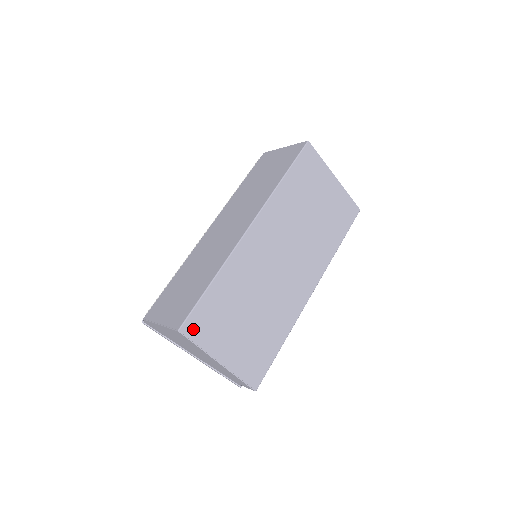
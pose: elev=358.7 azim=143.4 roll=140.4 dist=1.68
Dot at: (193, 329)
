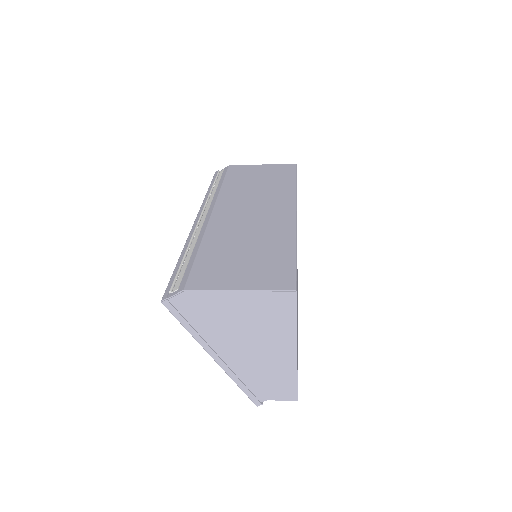
Dot at: occluded
